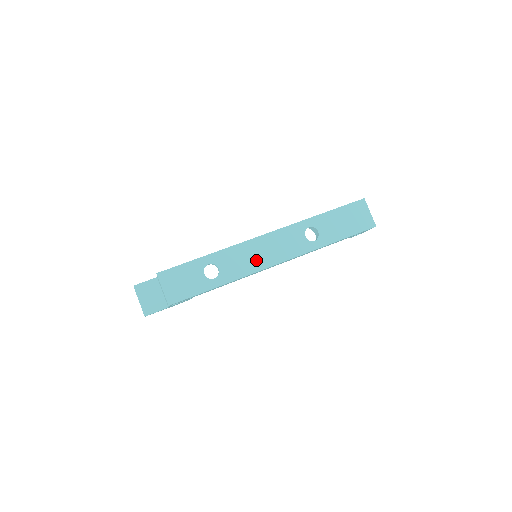
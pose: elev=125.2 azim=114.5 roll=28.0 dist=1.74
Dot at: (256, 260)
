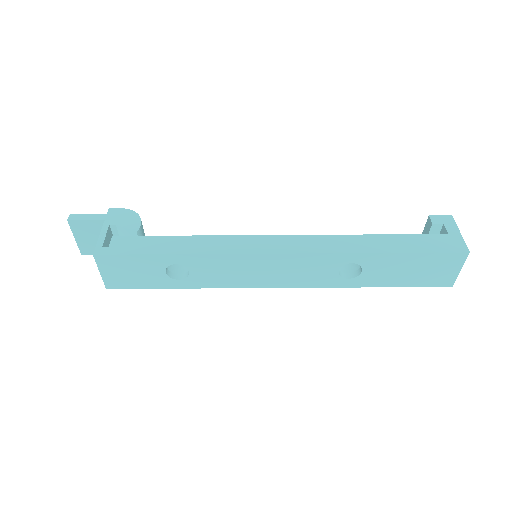
Dot at: (249, 277)
